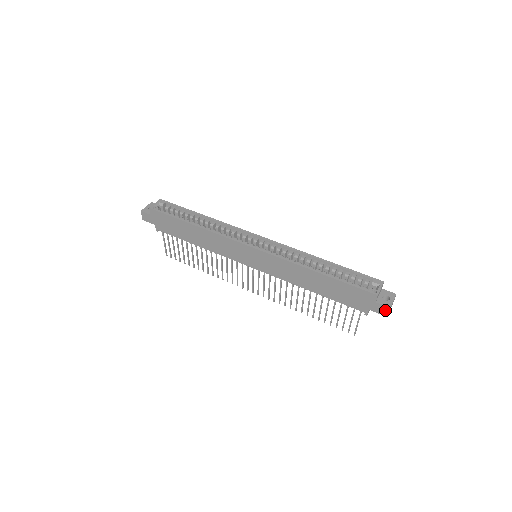
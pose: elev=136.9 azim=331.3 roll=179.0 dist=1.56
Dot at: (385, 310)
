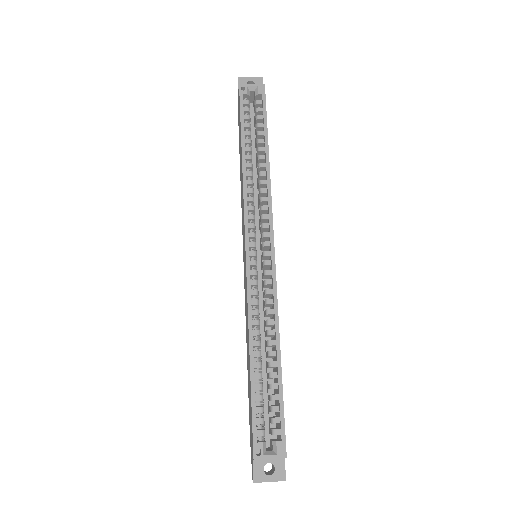
Dot at: (253, 474)
